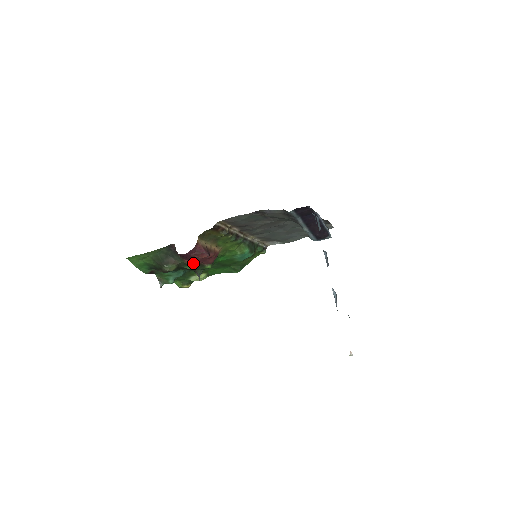
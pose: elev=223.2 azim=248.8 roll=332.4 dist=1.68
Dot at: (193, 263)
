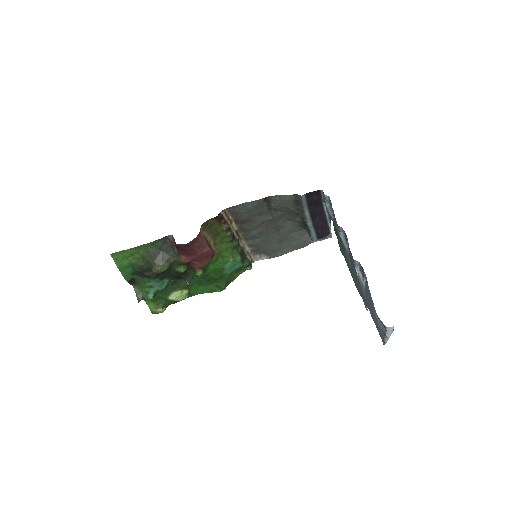
Dot at: (189, 261)
